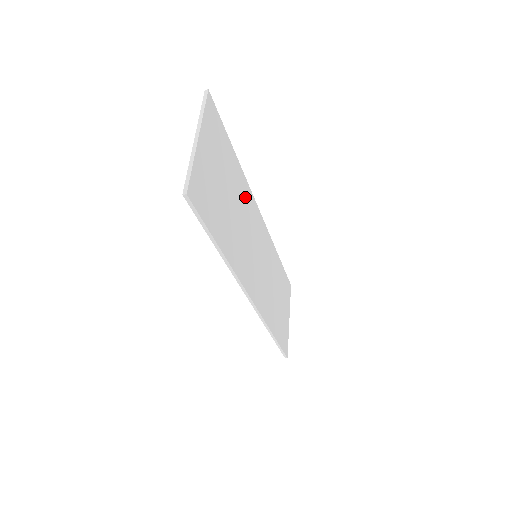
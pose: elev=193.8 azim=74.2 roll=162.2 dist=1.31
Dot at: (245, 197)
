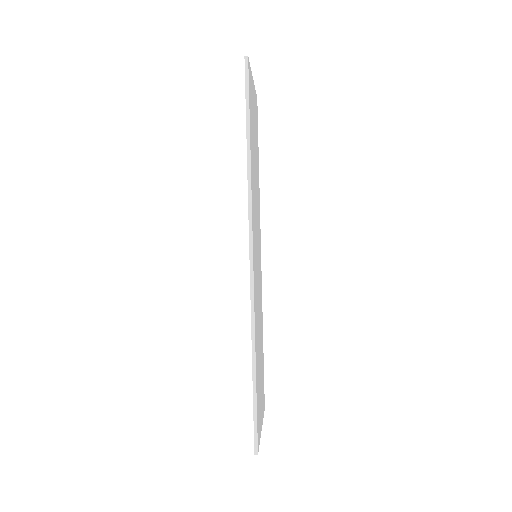
Dot at: (258, 201)
